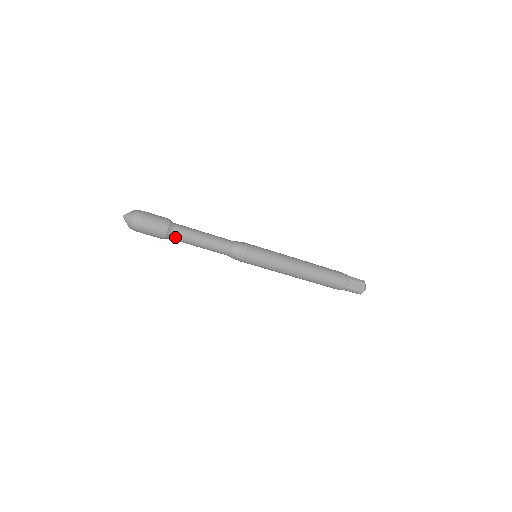
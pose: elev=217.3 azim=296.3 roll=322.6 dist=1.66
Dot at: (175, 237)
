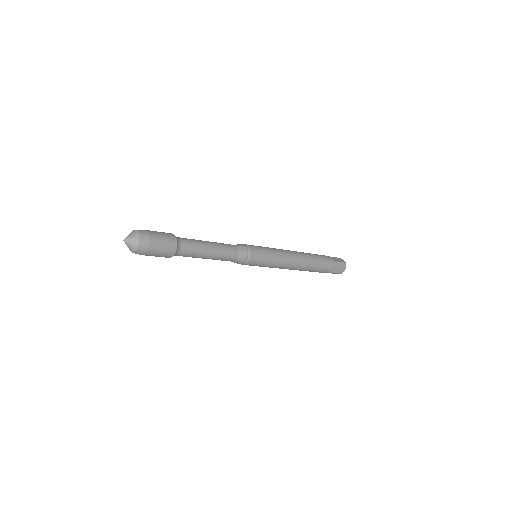
Dot at: (180, 255)
